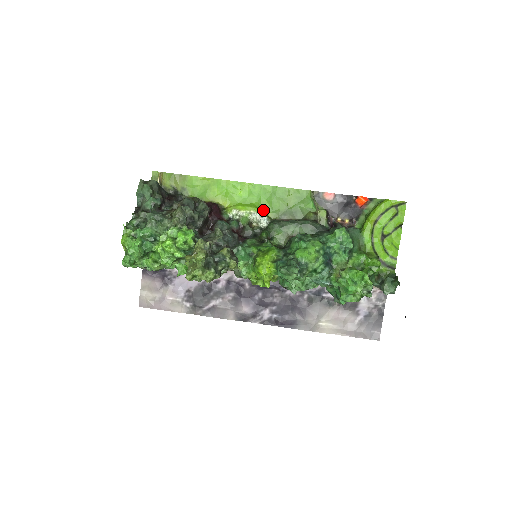
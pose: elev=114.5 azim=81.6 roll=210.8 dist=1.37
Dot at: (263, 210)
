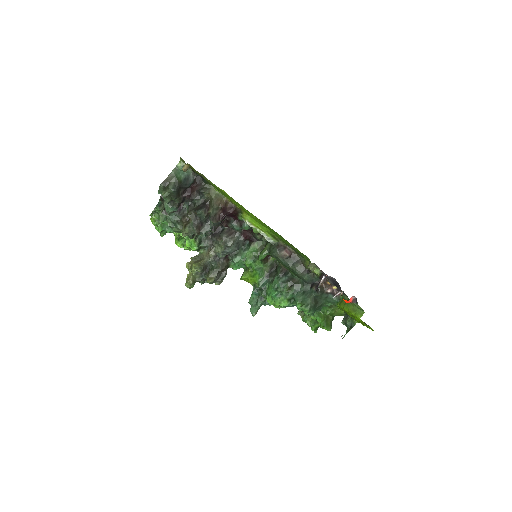
Dot at: (272, 234)
